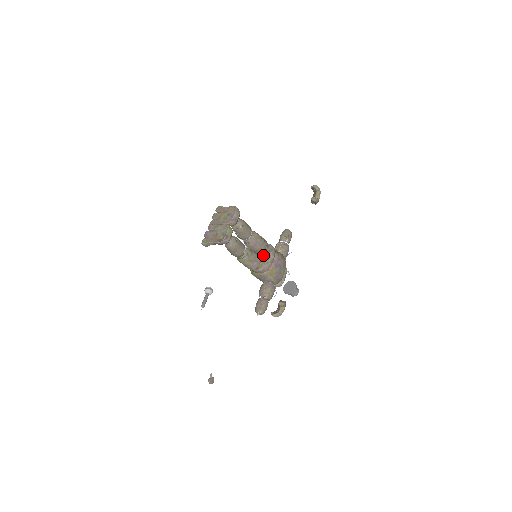
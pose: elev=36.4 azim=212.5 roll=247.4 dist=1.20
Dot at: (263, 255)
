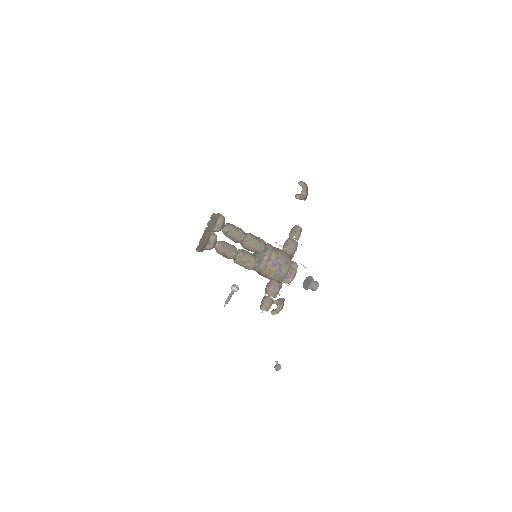
Dot at: (259, 255)
